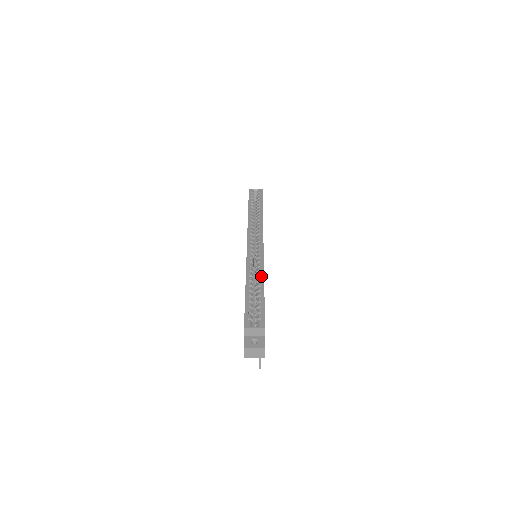
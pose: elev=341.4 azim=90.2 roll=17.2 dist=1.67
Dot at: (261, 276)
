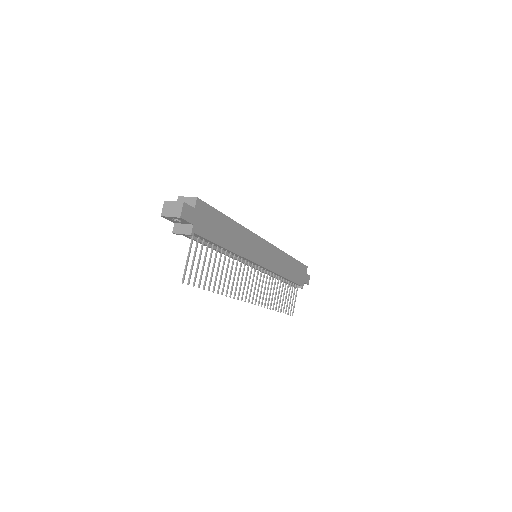
Dot at: (237, 224)
